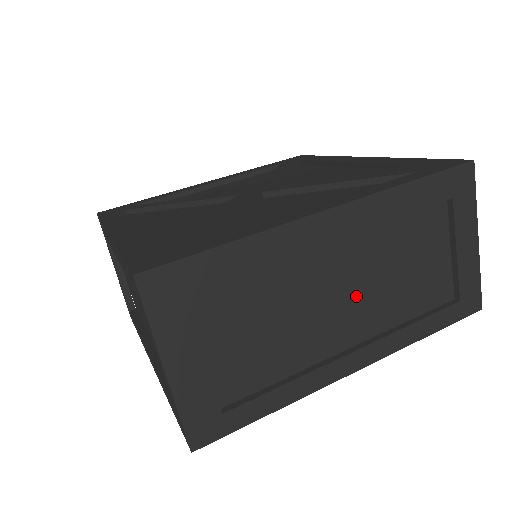
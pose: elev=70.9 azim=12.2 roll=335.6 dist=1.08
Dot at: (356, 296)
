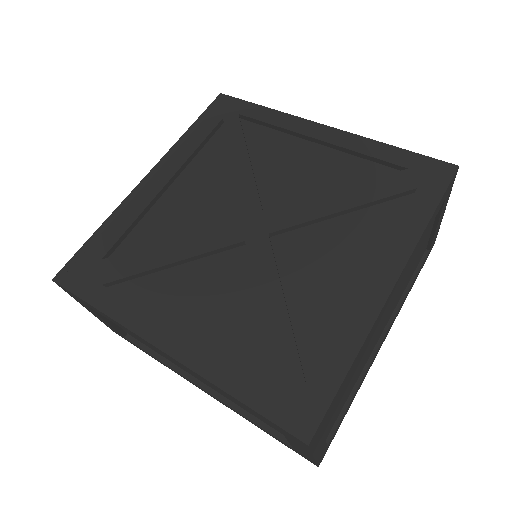
Dot at: occluded
